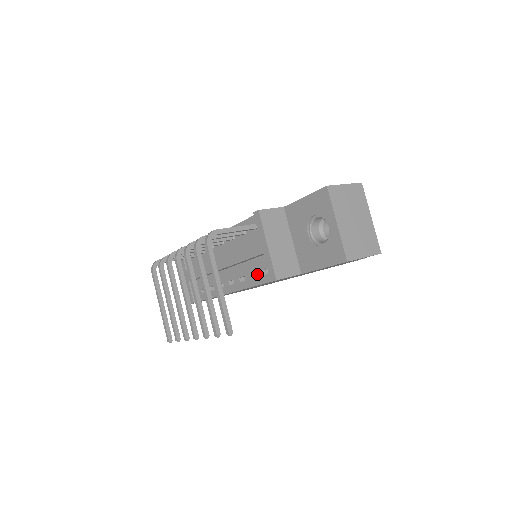
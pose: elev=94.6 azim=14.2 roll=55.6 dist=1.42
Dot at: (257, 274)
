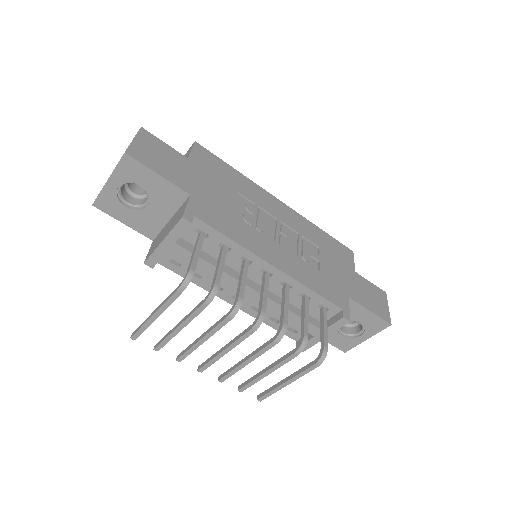
Dot at: occluded
